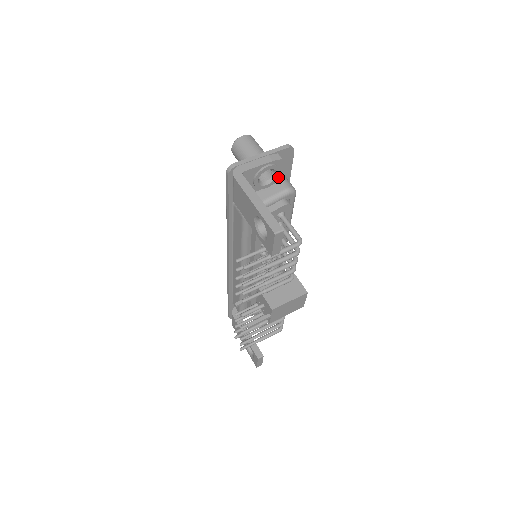
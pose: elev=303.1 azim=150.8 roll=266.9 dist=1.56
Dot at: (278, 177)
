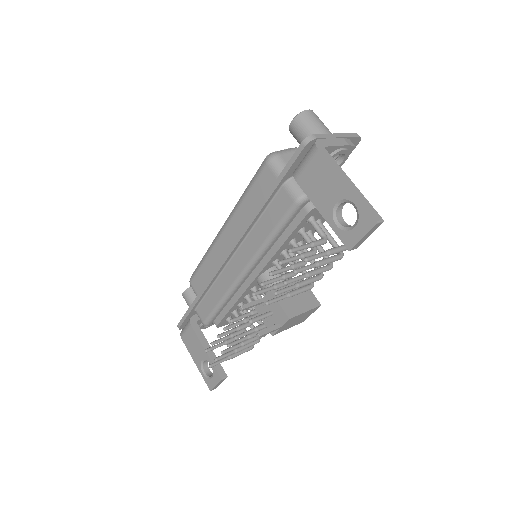
Dot at: (340, 166)
